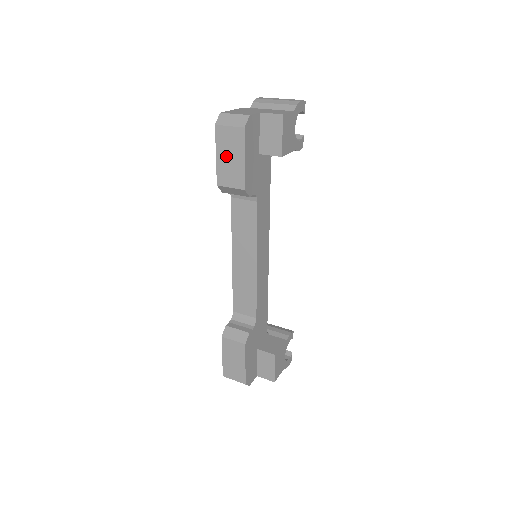
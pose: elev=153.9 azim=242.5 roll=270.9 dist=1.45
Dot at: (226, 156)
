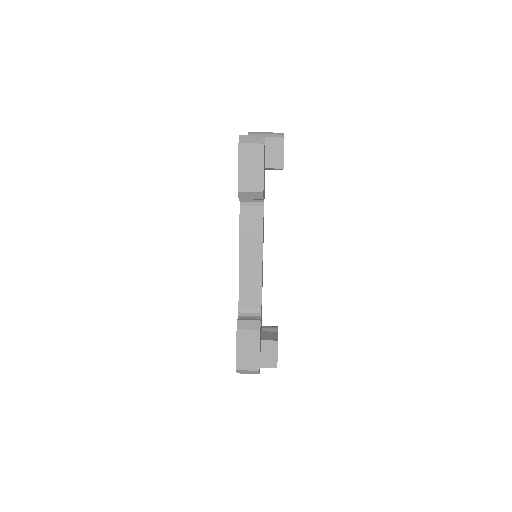
Dot at: (247, 167)
